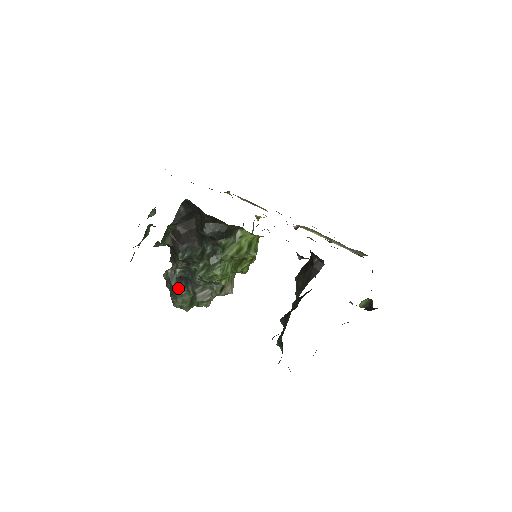
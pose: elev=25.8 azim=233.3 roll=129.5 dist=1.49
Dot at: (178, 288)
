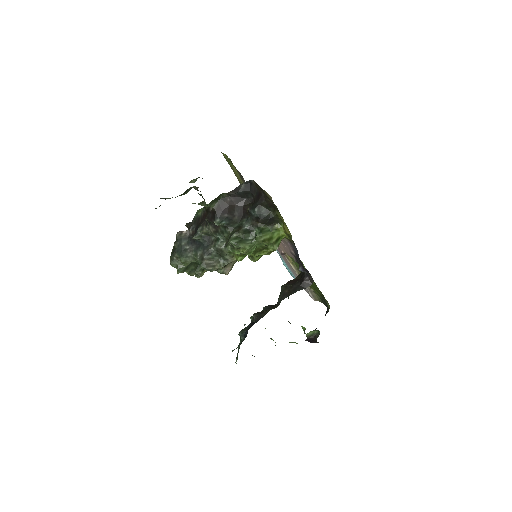
Dot at: (186, 249)
